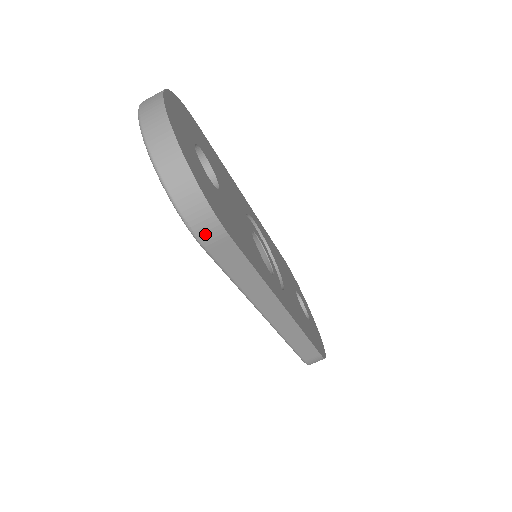
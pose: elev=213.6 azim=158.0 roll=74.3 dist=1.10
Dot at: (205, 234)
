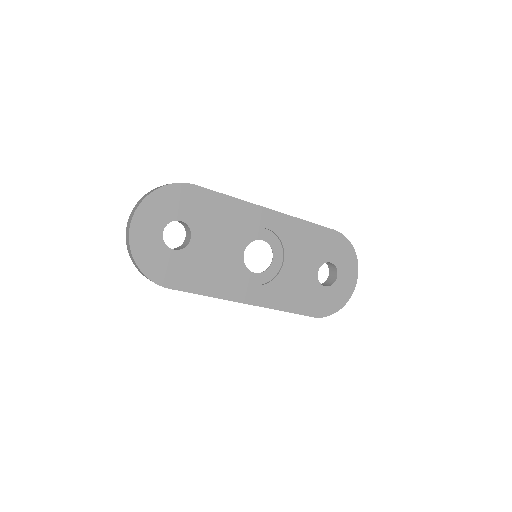
Dot at: occluded
